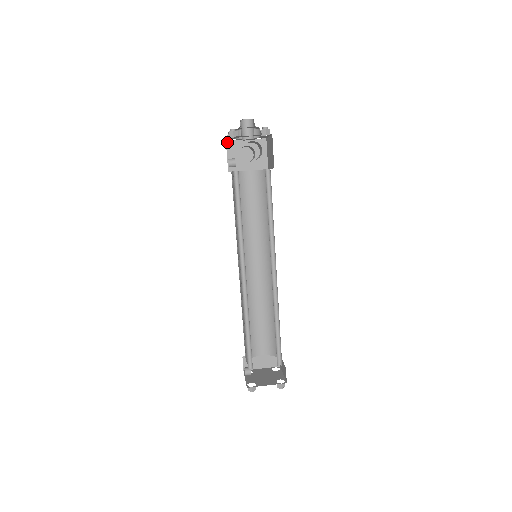
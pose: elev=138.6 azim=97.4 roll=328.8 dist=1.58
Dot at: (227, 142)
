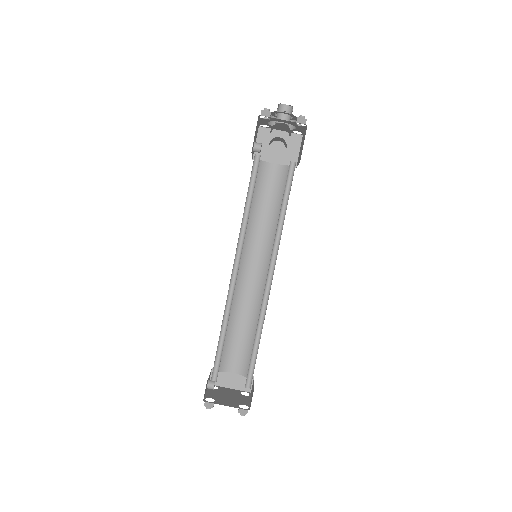
Dot at: (260, 128)
